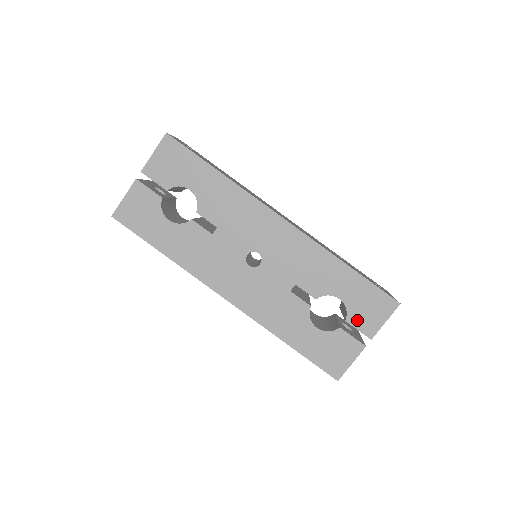
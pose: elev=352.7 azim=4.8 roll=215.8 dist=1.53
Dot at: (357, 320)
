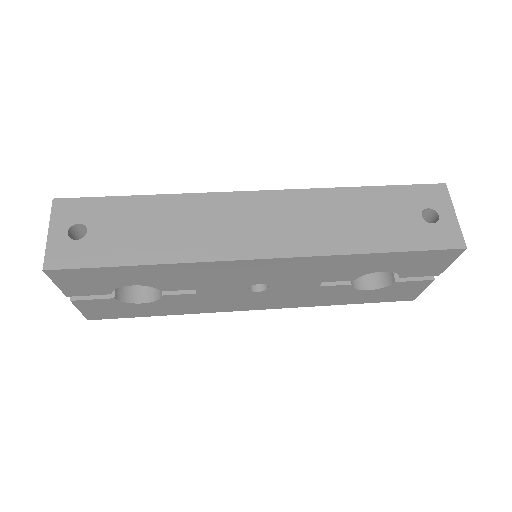
Dot at: (414, 273)
